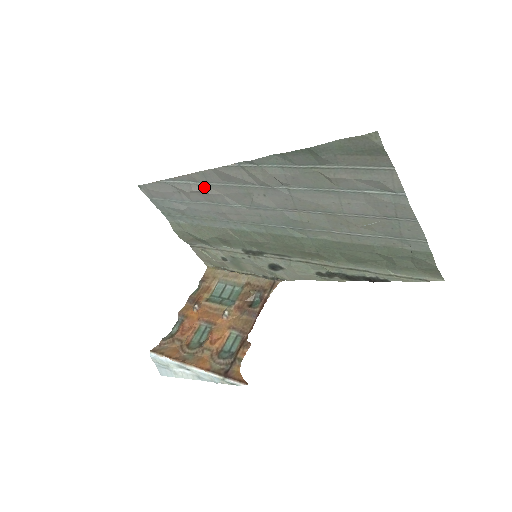
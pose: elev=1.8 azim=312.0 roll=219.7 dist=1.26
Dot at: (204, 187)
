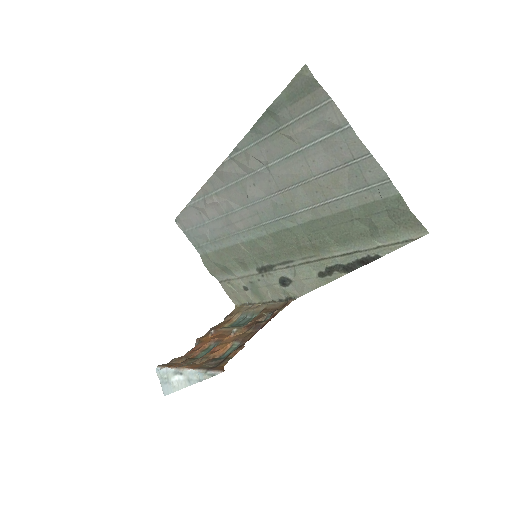
Dot at: (214, 197)
